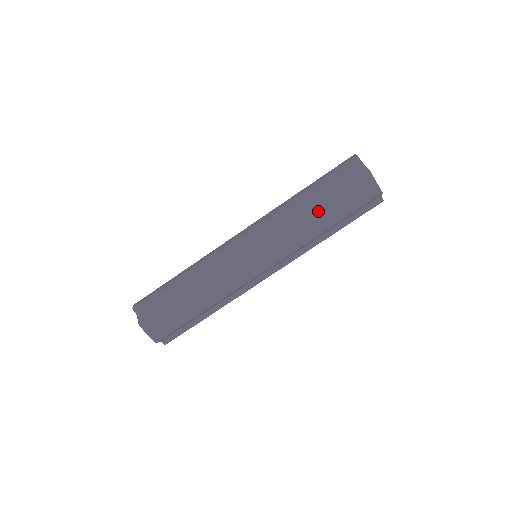
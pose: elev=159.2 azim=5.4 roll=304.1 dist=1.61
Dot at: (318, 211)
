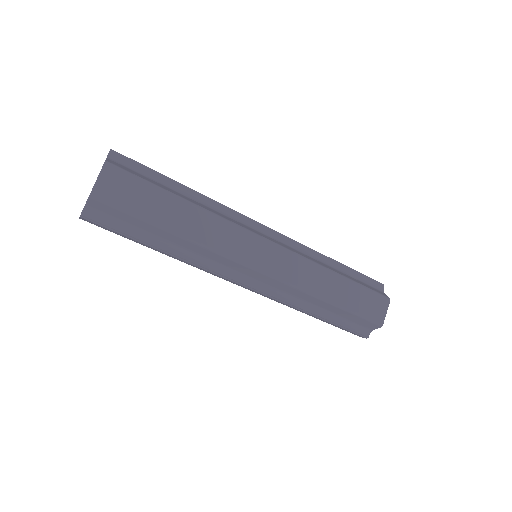
Dot at: (339, 280)
